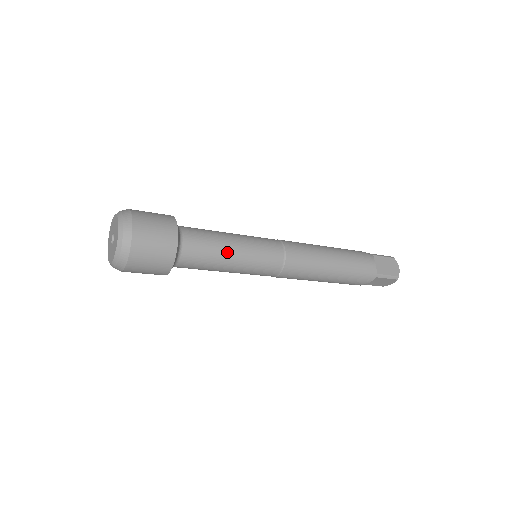
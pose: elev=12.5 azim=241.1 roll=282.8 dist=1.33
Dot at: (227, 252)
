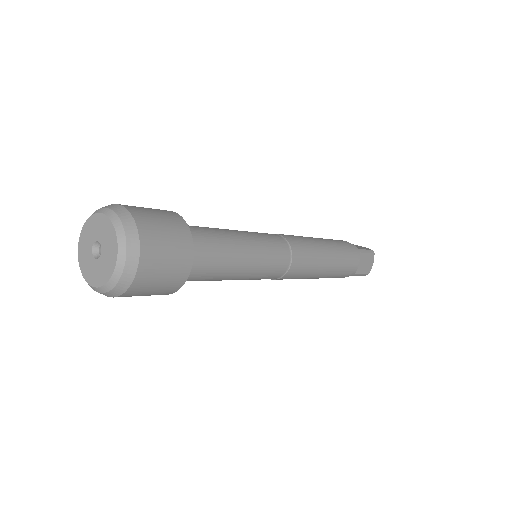
Dot at: (233, 235)
